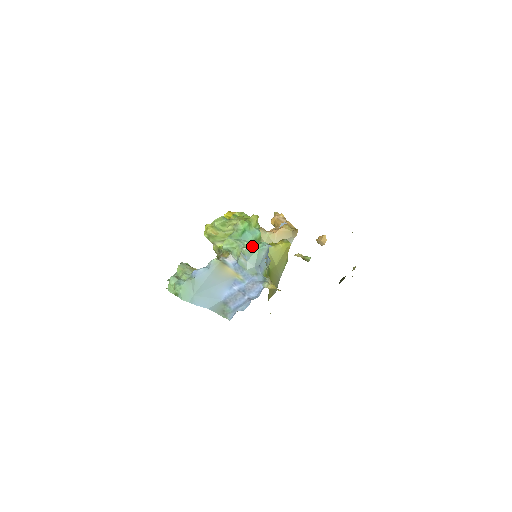
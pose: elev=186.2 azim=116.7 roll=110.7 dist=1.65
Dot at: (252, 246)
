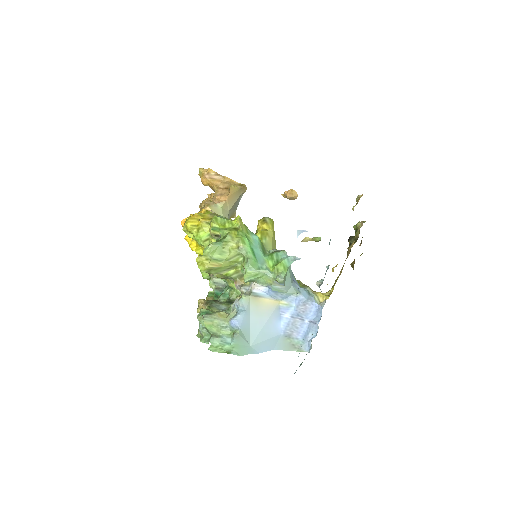
Dot at: (281, 269)
